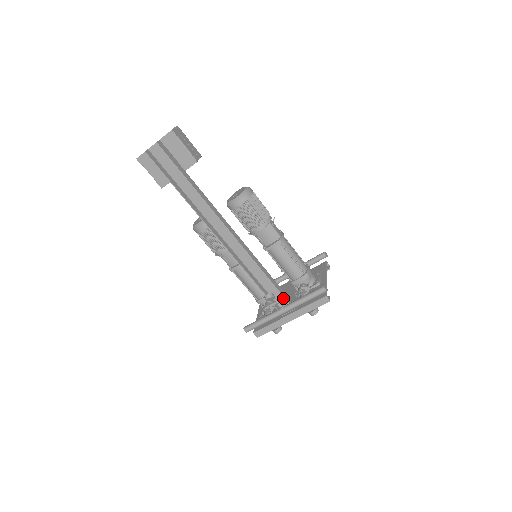
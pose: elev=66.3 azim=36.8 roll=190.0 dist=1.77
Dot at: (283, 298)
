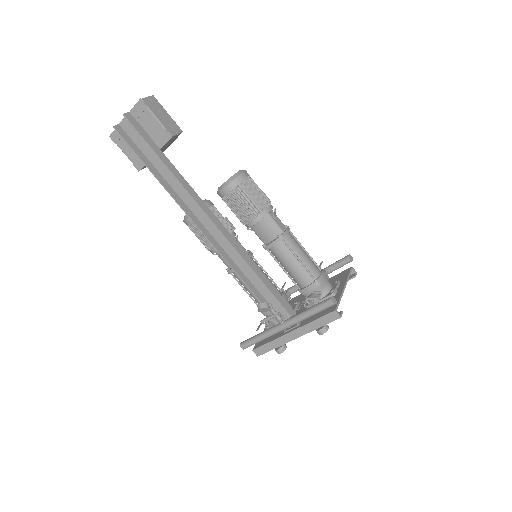
Dot at: occluded
